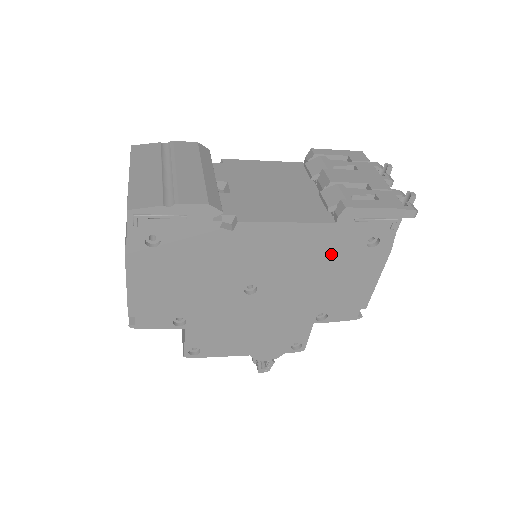
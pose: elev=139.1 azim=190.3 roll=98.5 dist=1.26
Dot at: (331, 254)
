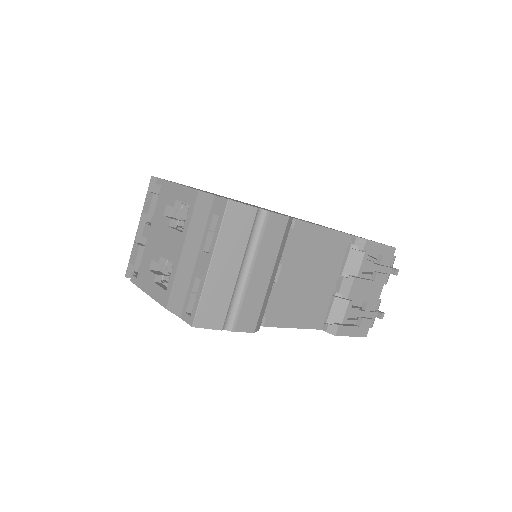
Dot at: occluded
